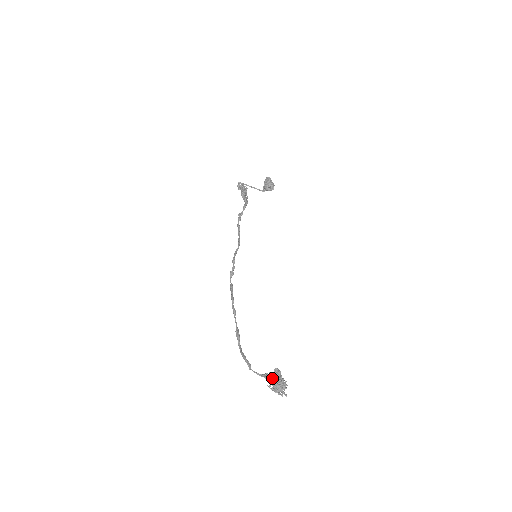
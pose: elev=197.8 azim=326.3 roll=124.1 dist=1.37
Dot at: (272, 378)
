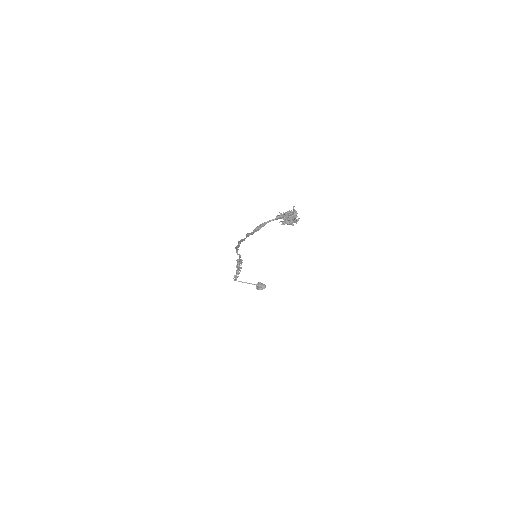
Dot at: (283, 213)
